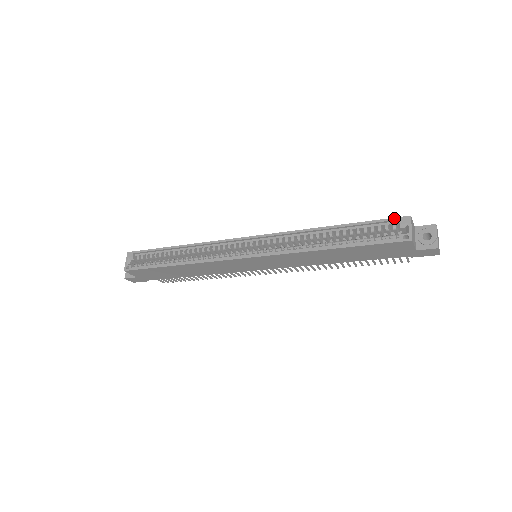
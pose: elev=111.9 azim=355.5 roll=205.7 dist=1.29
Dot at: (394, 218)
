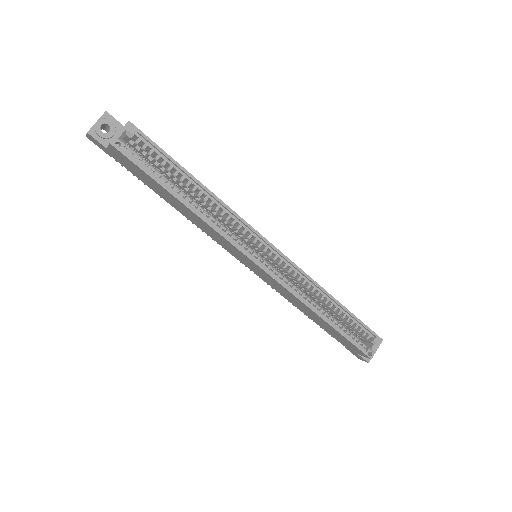
Dot at: (374, 333)
